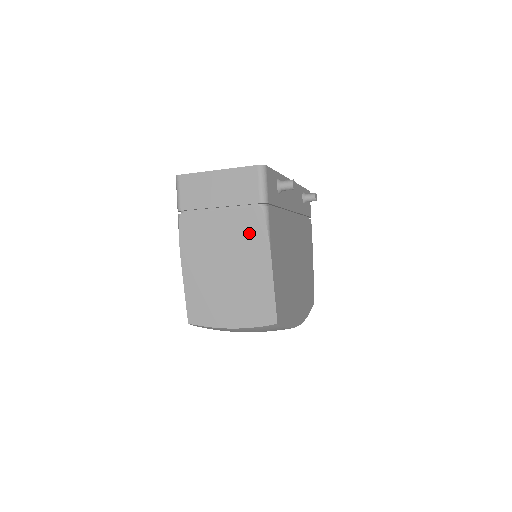
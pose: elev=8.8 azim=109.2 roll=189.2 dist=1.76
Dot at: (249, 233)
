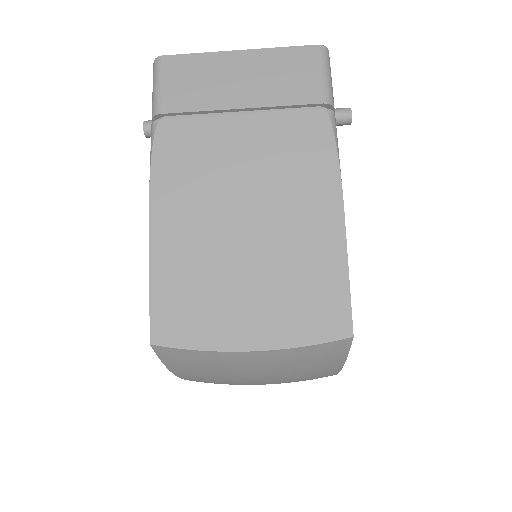
Dot at: (300, 156)
